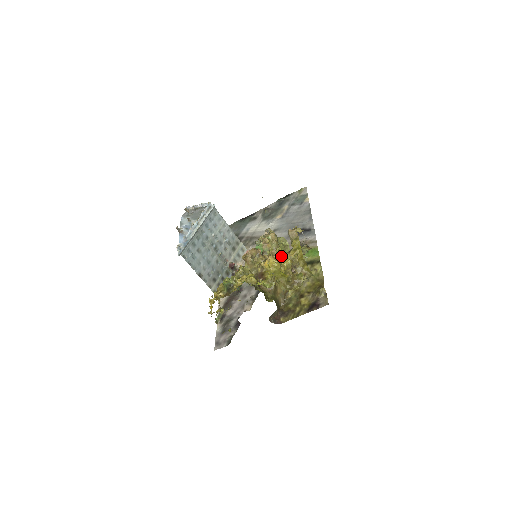
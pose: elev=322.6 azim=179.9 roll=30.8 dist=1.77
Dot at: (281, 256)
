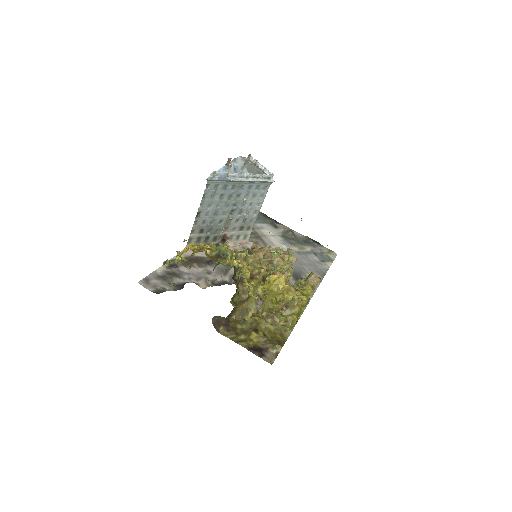
Dot at: occluded
